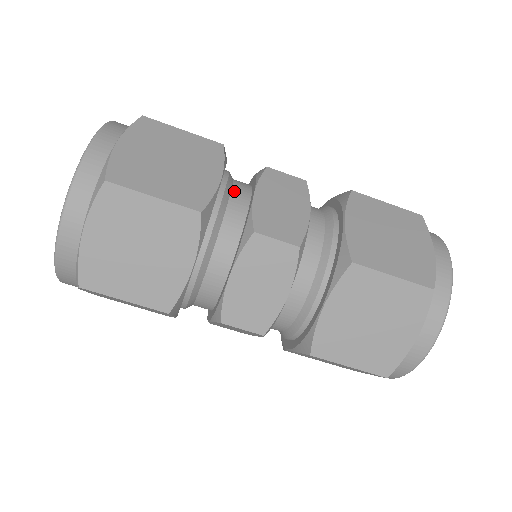
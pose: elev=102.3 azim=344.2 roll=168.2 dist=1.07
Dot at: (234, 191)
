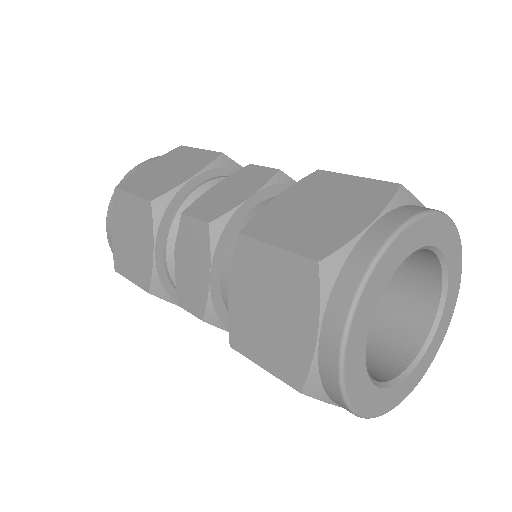
Dot at: occluded
